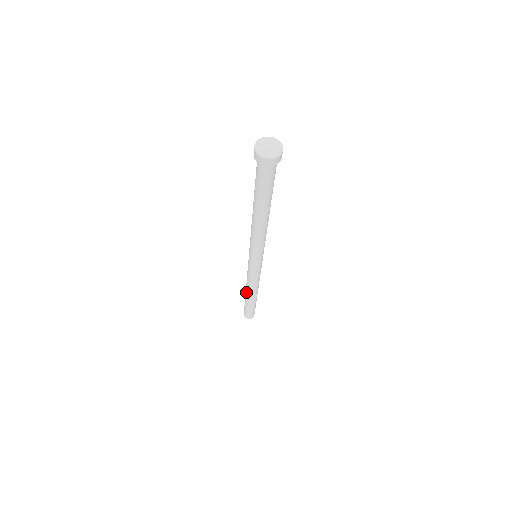
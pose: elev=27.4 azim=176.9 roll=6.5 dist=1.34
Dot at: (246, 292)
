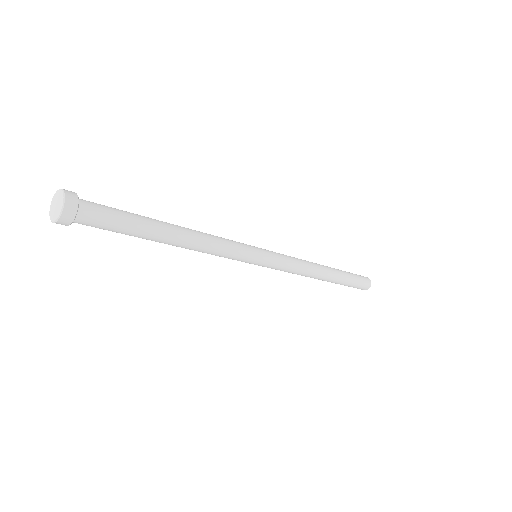
Dot at: occluded
